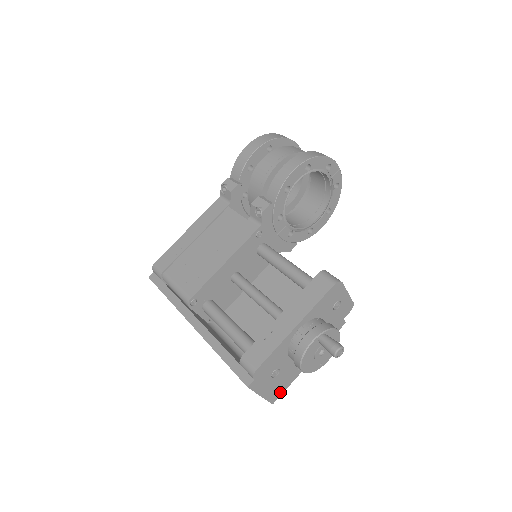
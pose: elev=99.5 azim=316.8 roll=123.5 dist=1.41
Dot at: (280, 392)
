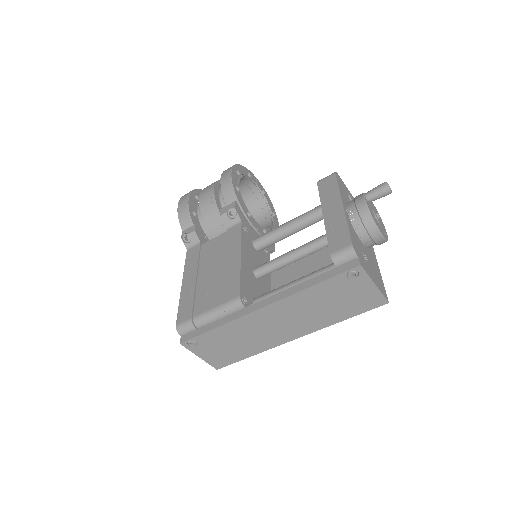
Dot at: (383, 288)
